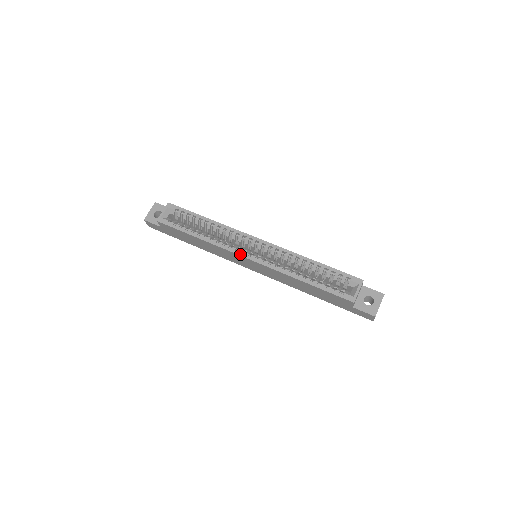
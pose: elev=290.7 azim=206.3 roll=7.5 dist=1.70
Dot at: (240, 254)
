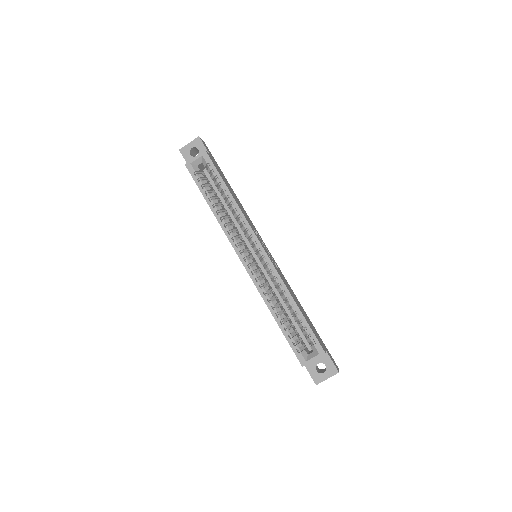
Dot at: (237, 252)
